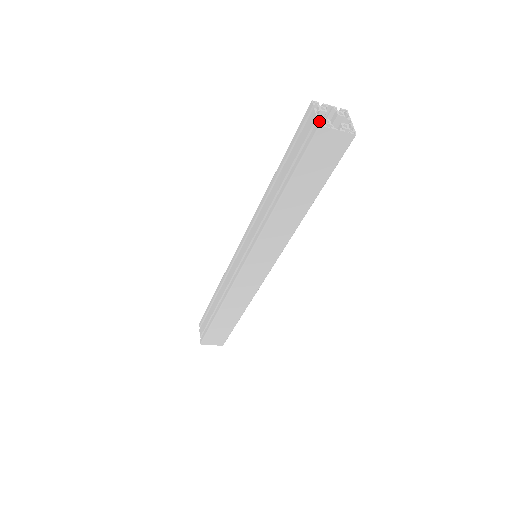
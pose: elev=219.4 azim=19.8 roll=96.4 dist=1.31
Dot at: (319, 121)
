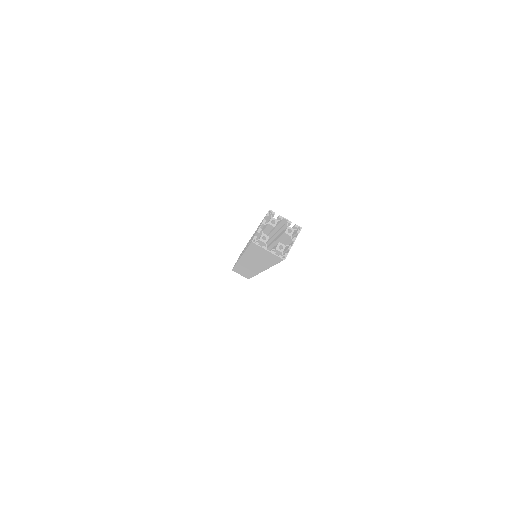
Dot at: (255, 237)
